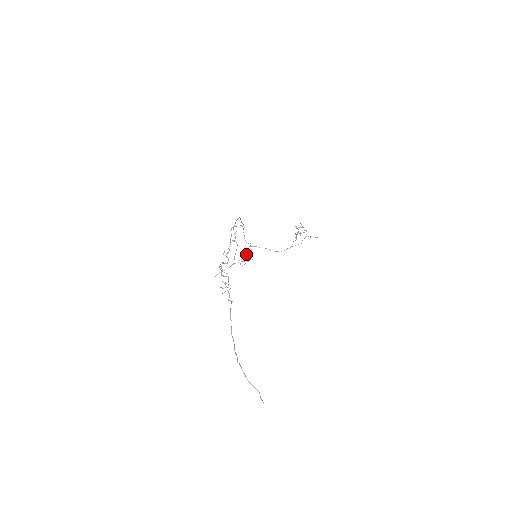
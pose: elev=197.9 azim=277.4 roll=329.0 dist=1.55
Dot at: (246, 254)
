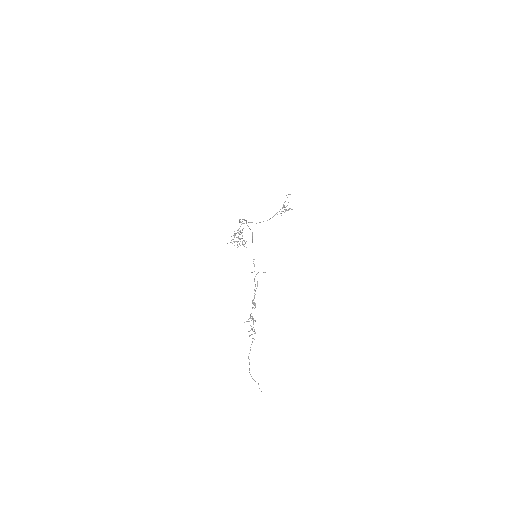
Dot at: (240, 238)
